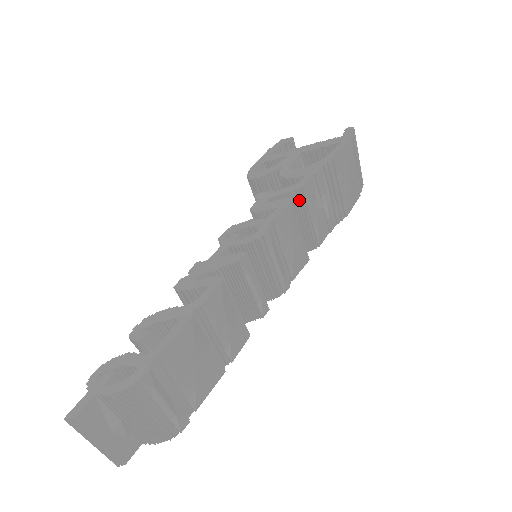
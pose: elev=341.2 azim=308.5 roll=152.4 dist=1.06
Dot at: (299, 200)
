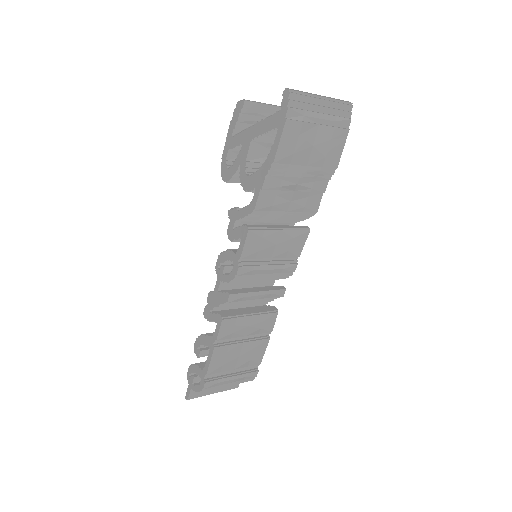
Dot at: (261, 214)
